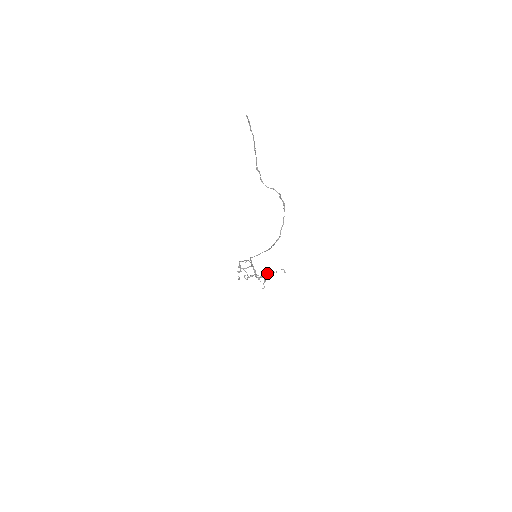
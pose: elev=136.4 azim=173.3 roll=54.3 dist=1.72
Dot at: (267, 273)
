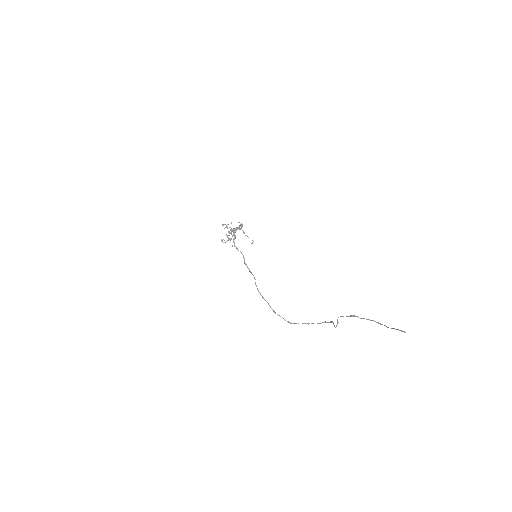
Dot at: occluded
